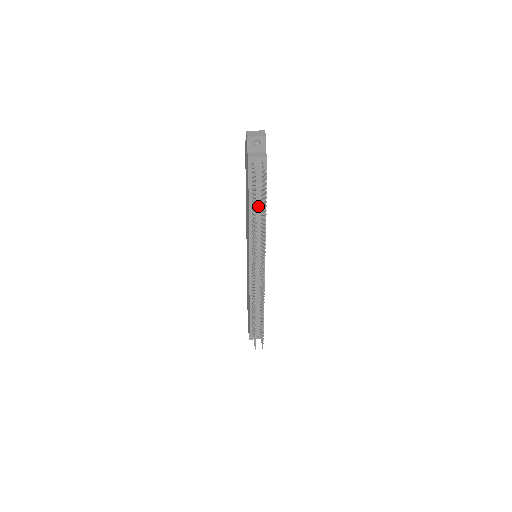
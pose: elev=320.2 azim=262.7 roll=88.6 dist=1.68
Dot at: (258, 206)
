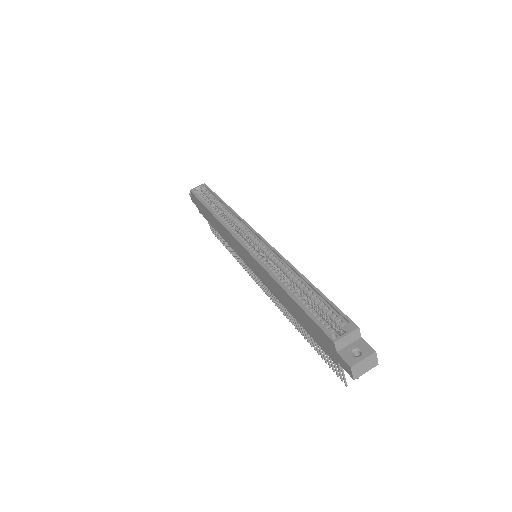
Dot at: occluded
